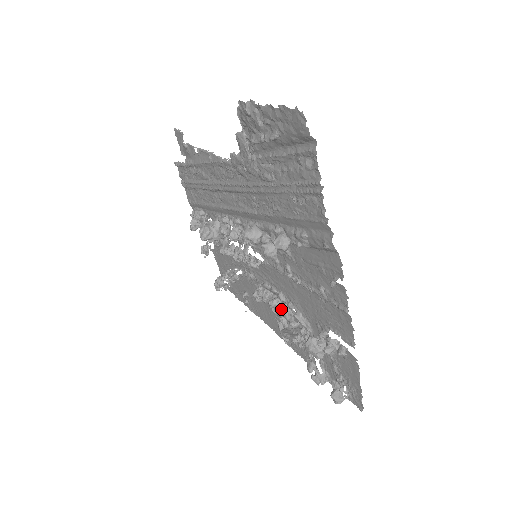
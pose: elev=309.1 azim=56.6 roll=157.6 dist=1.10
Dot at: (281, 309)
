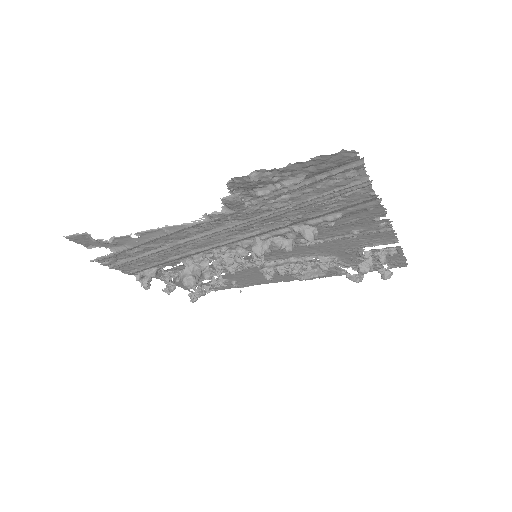
Dot at: (309, 268)
